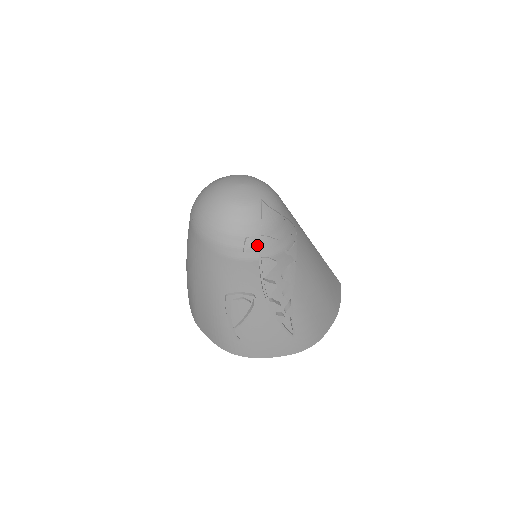
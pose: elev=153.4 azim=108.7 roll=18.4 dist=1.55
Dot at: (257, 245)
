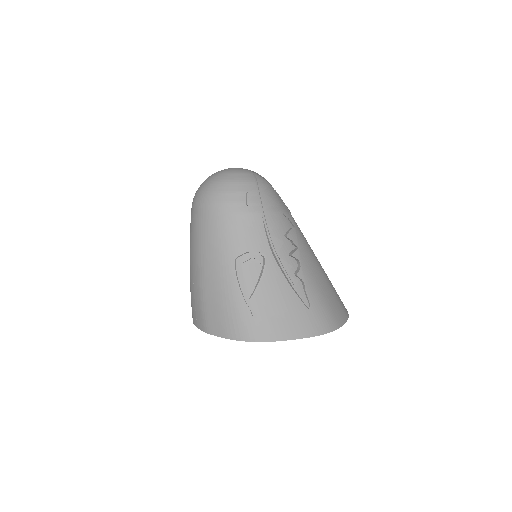
Dot at: (258, 200)
